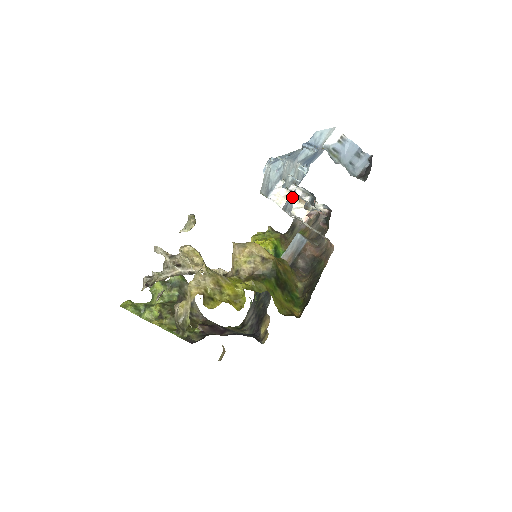
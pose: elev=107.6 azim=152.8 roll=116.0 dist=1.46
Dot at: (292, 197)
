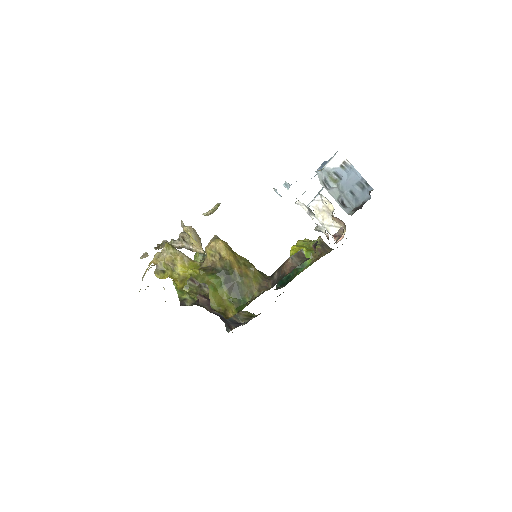
Dot at: occluded
